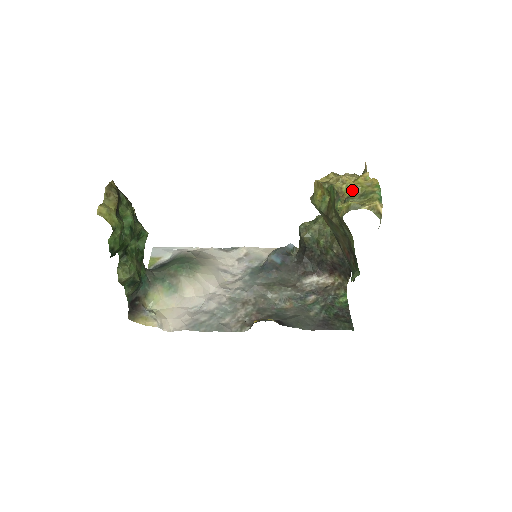
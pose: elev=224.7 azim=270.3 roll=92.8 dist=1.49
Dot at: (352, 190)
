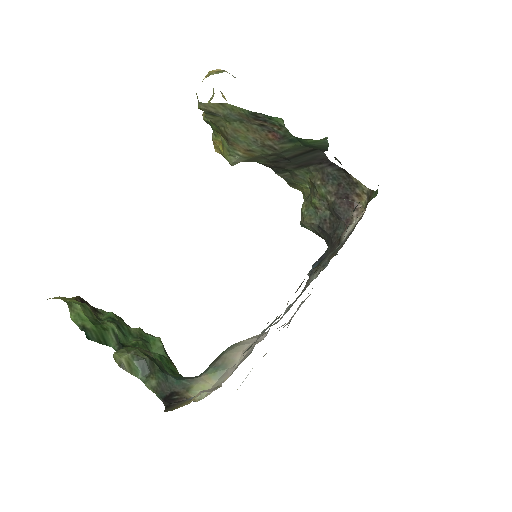
Dot at: occluded
